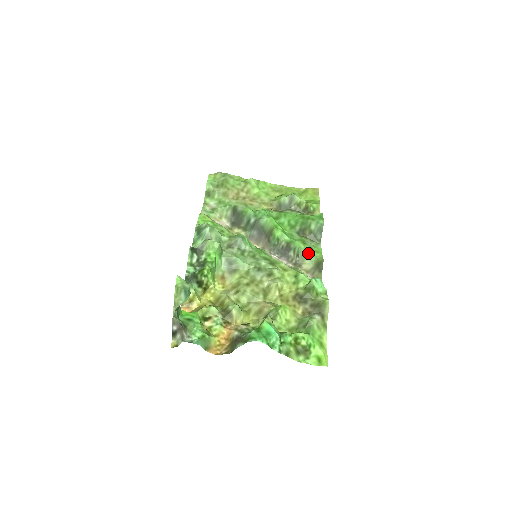
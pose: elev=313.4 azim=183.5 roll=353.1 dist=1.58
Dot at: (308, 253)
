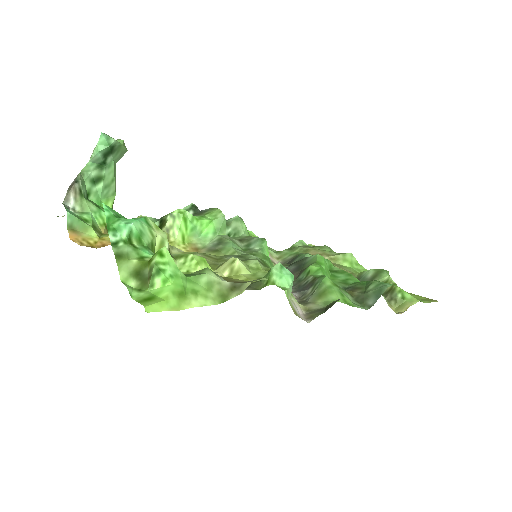
Dot at: (329, 292)
